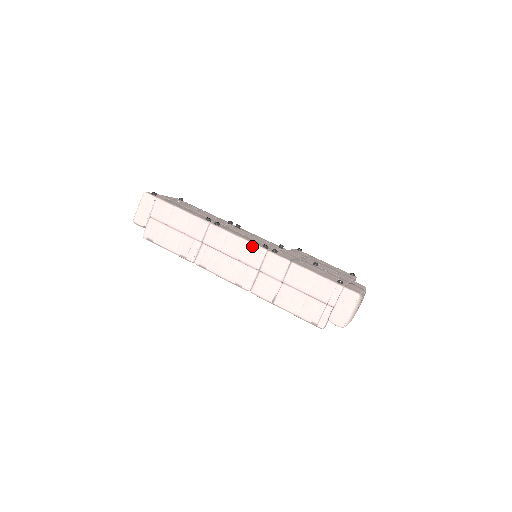
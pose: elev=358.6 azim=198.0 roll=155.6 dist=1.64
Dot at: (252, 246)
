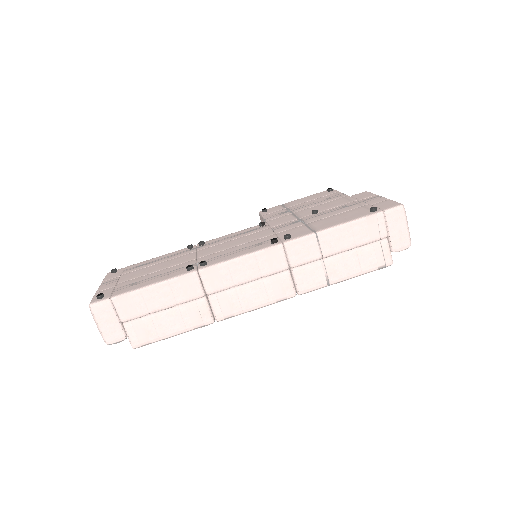
Dot at: (264, 253)
